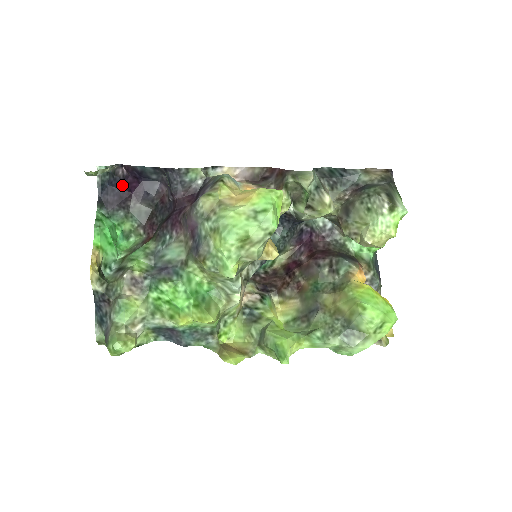
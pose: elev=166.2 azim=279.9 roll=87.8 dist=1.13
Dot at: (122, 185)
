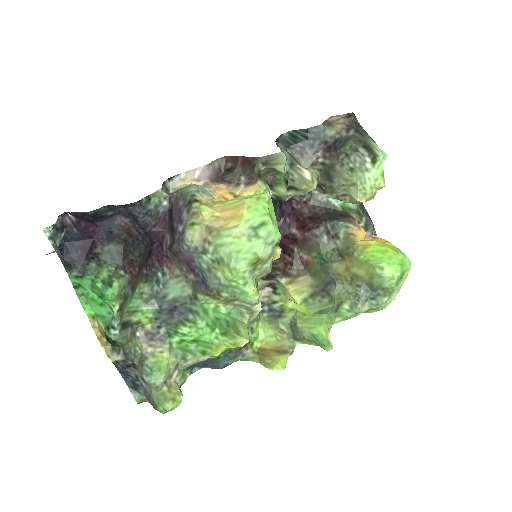
Dot at: (78, 235)
